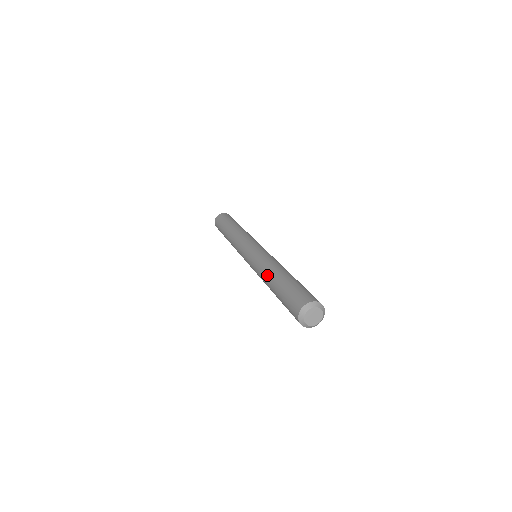
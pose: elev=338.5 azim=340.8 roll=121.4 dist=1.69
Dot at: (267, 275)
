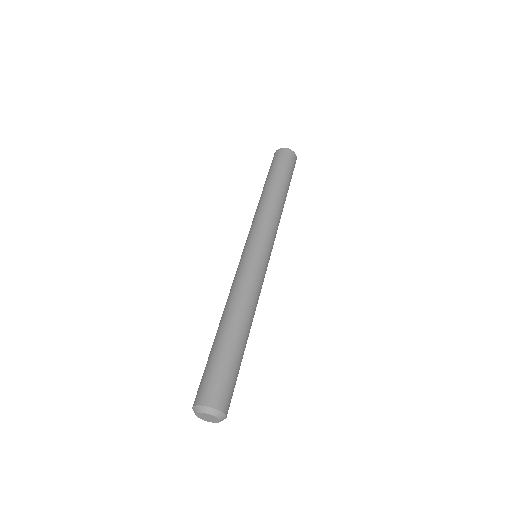
Dot at: (227, 310)
